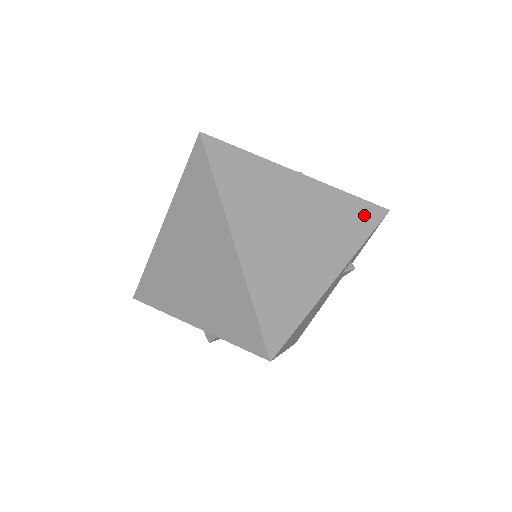
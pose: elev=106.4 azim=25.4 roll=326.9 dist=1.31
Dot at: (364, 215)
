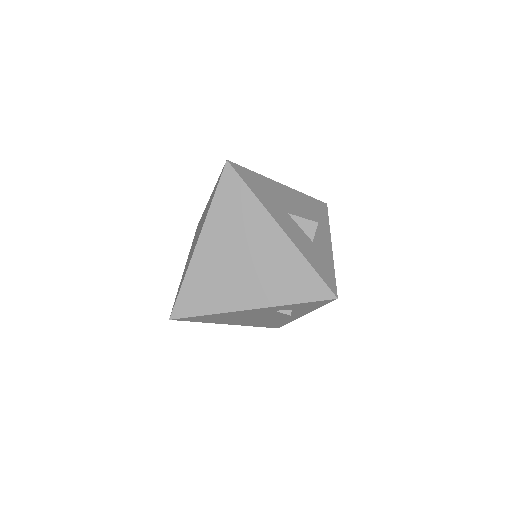
Dot at: (309, 287)
